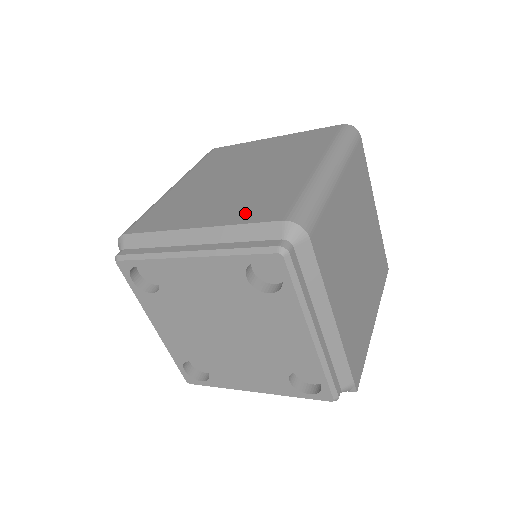
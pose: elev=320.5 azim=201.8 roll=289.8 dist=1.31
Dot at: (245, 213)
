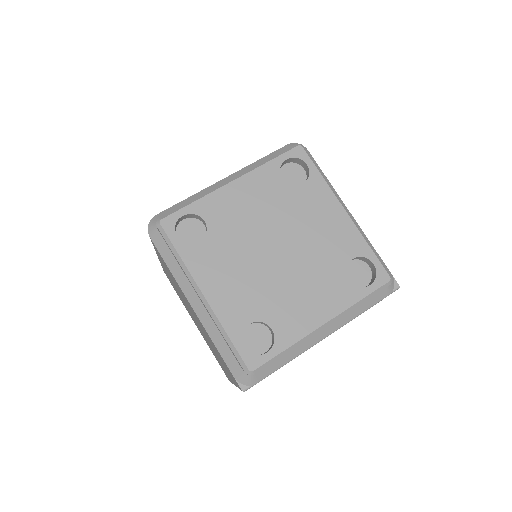
Dot at: occluded
